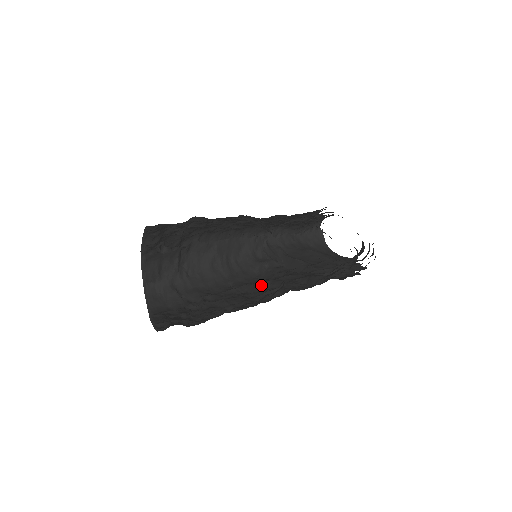
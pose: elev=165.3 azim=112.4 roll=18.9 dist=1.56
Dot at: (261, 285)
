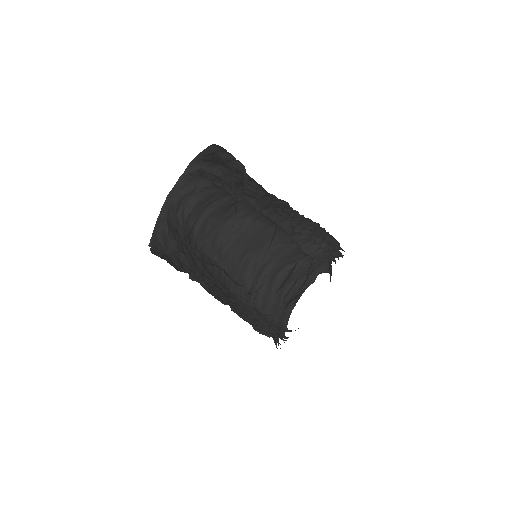
Dot at: (276, 227)
